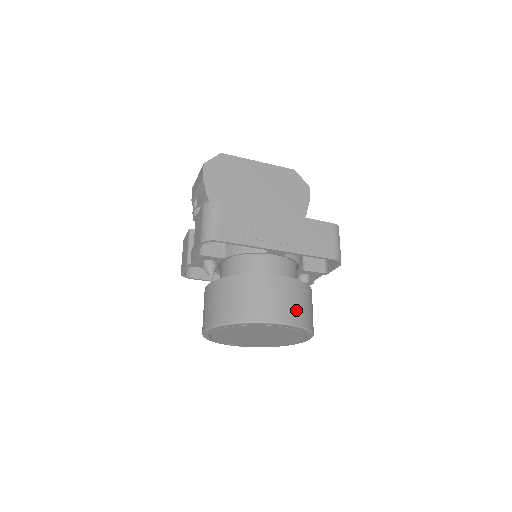
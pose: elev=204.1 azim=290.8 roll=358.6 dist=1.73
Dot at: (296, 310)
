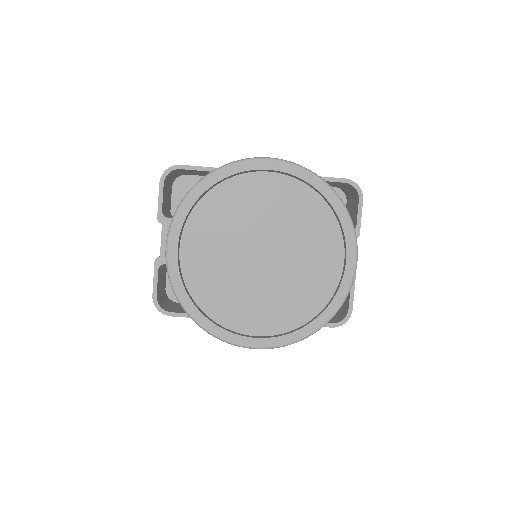
Dot at: occluded
